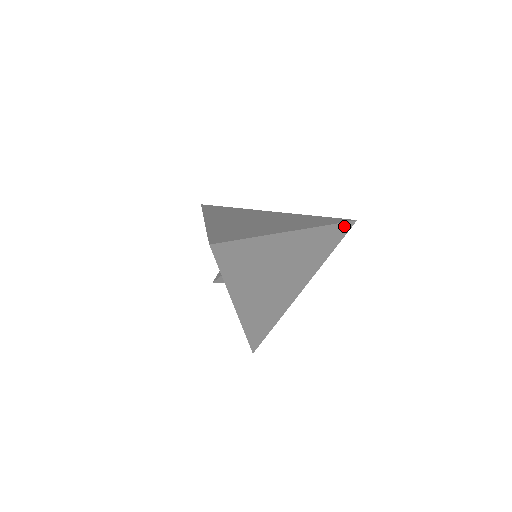
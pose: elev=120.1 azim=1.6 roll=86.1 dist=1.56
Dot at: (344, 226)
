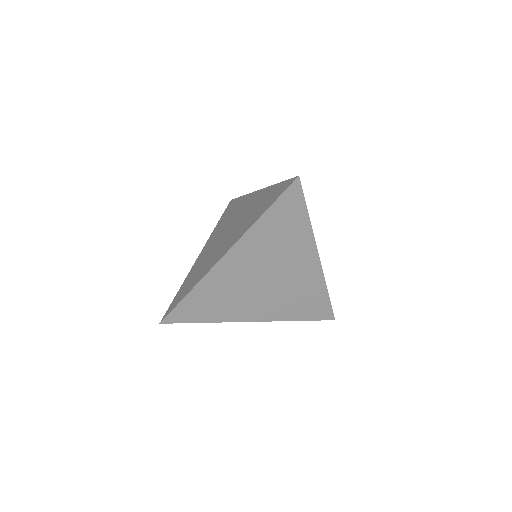
Dot at: (288, 195)
